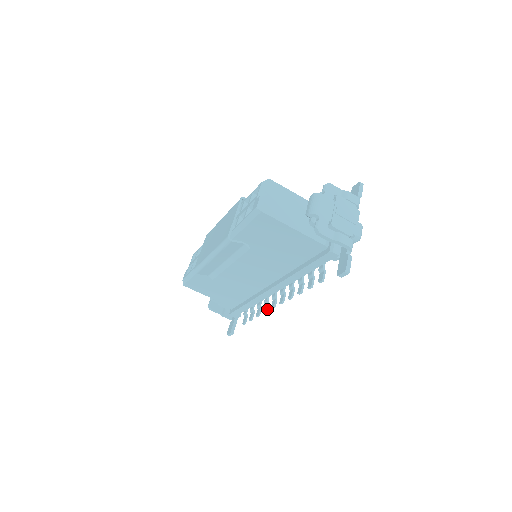
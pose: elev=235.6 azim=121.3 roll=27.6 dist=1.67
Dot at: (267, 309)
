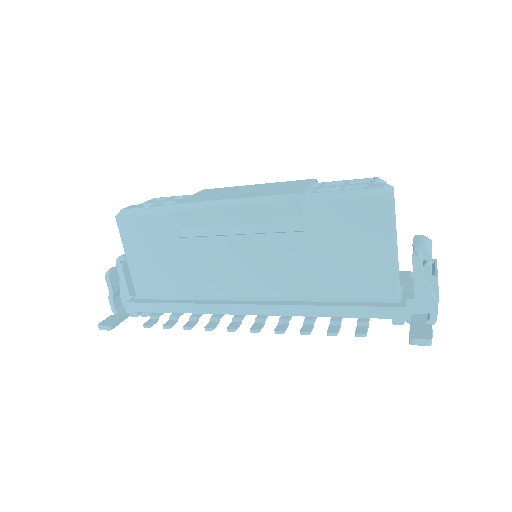
Dot at: (214, 327)
